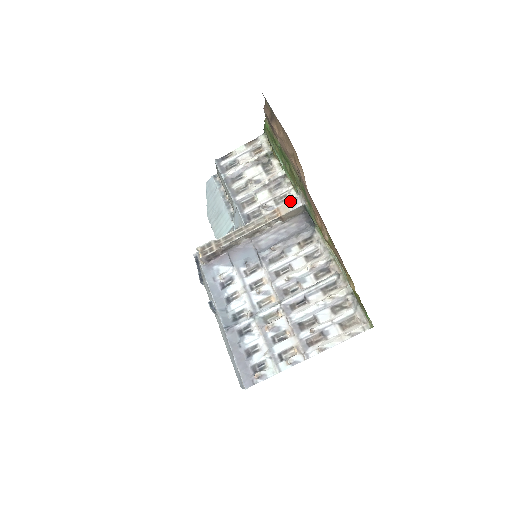
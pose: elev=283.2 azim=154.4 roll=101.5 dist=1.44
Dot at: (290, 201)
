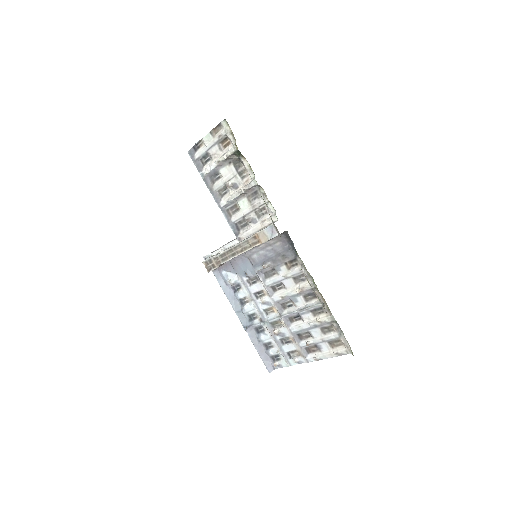
Dot at: (266, 229)
